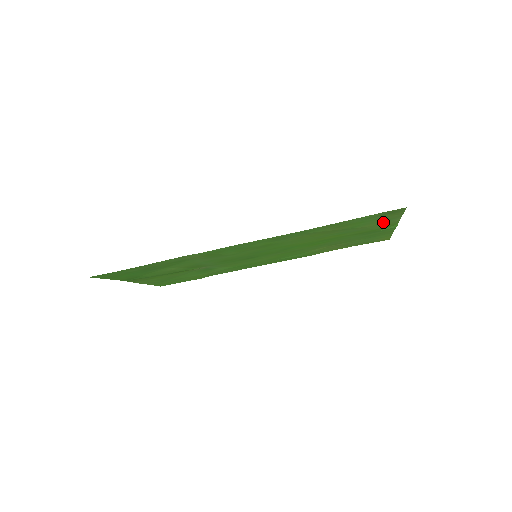
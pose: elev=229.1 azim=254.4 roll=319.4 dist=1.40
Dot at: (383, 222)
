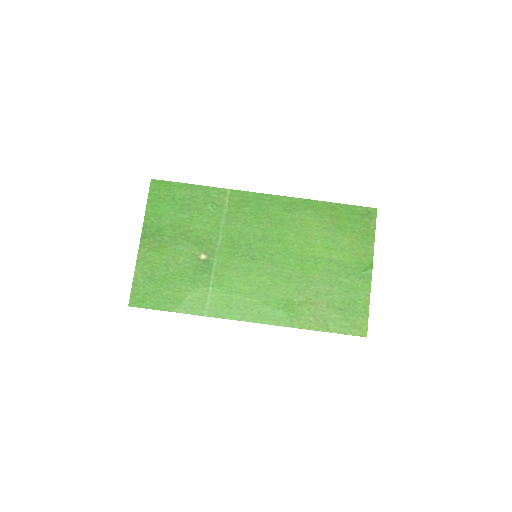
Dot at: (362, 240)
